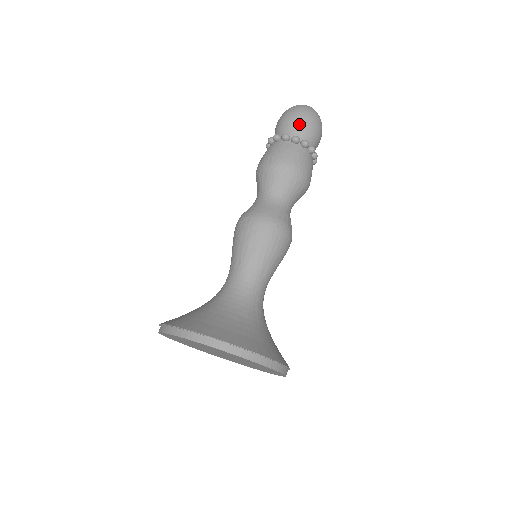
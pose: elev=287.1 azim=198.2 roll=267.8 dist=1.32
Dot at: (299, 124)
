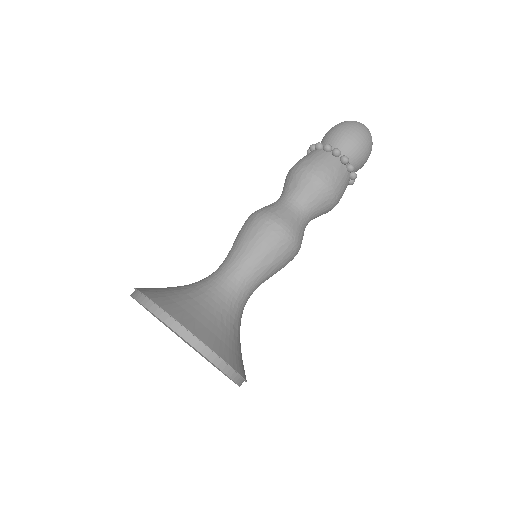
Dot at: (360, 153)
